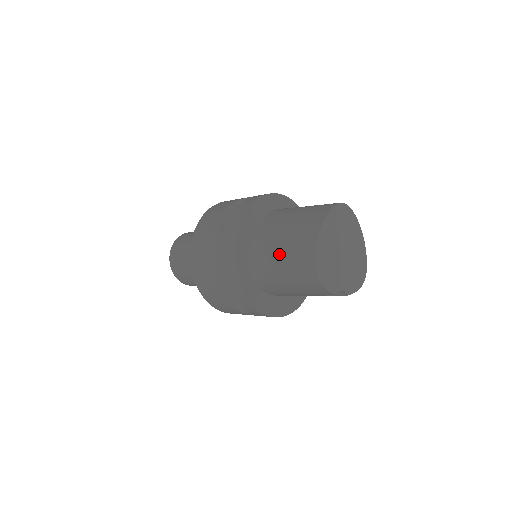
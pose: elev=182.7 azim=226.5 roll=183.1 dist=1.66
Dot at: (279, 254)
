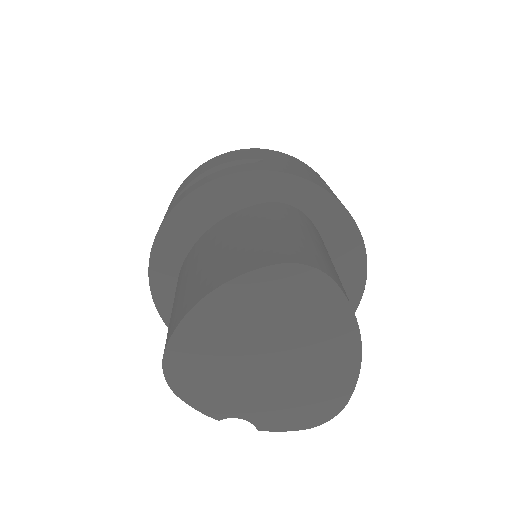
Dot at: (177, 293)
